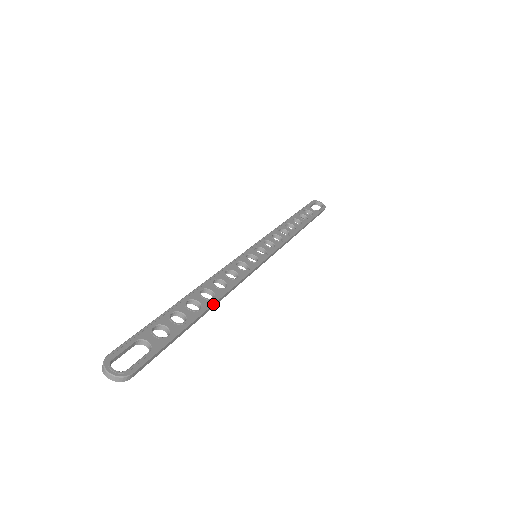
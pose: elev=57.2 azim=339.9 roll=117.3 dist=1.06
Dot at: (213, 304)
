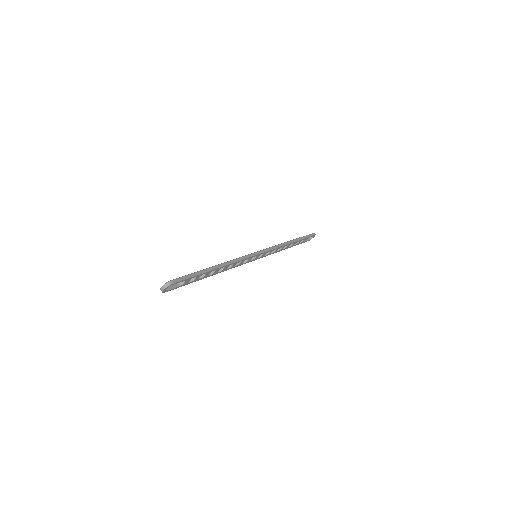
Dot at: (220, 264)
